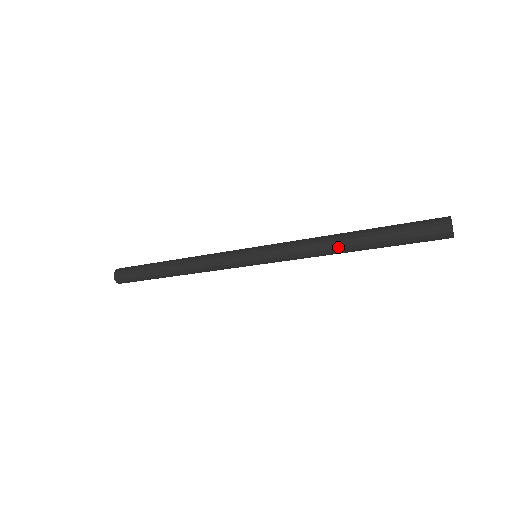
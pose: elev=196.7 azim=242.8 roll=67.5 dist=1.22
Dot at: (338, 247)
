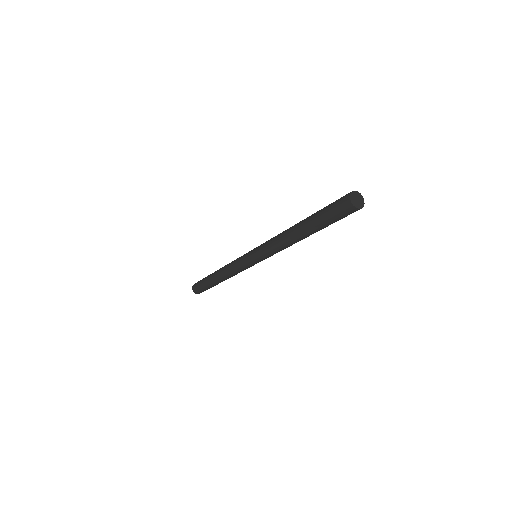
Dot at: (290, 232)
